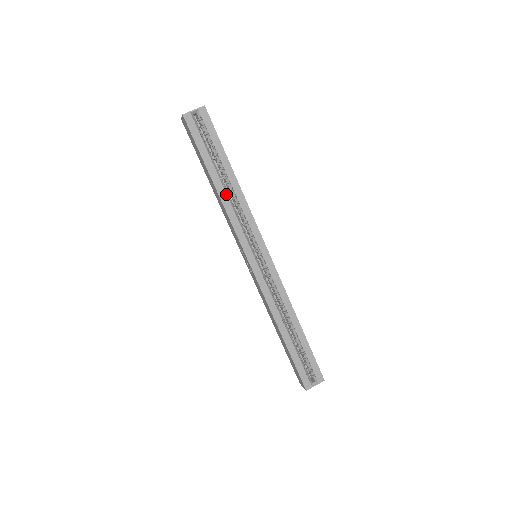
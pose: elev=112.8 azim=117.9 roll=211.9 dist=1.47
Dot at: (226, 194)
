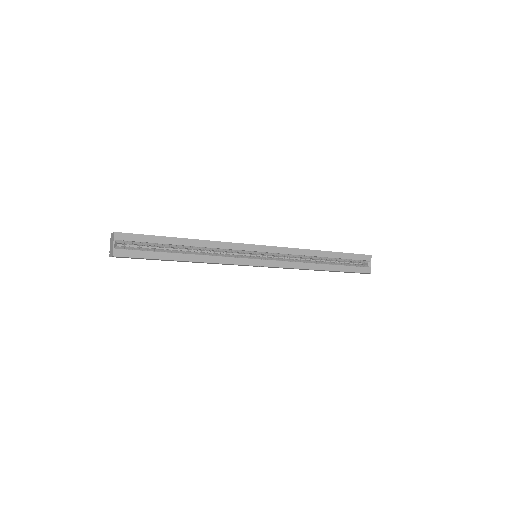
Dot at: (198, 255)
